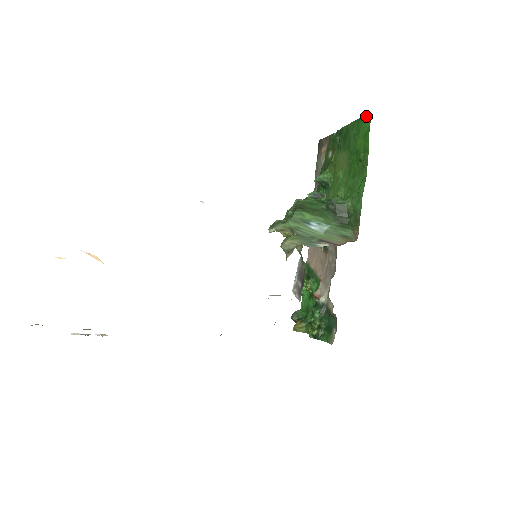
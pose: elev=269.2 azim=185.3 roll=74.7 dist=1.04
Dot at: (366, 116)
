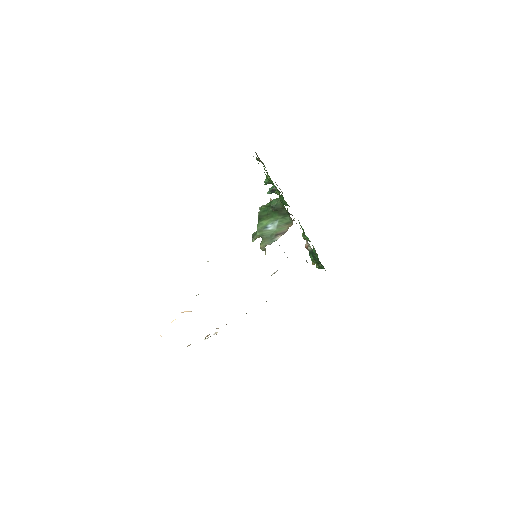
Dot at: (253, 156)
